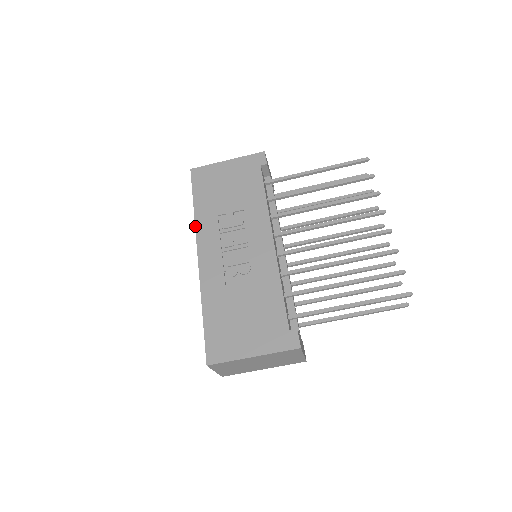
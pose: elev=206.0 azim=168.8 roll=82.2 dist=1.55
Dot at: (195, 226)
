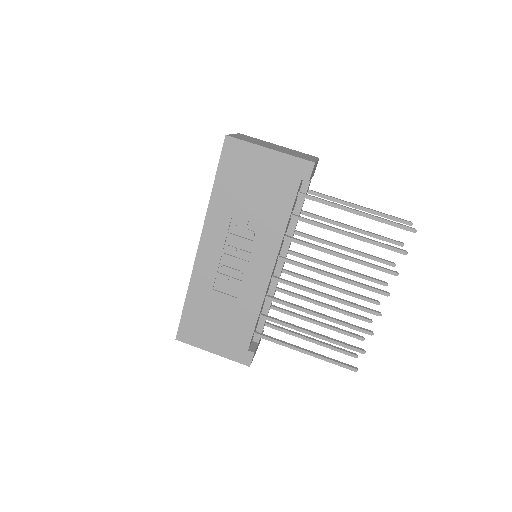
Dot at: (206, 213)
